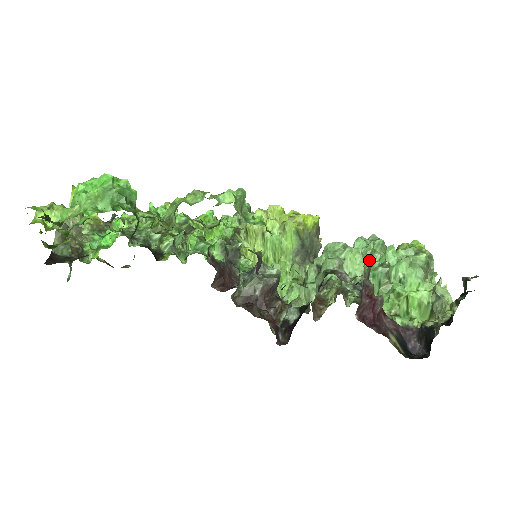
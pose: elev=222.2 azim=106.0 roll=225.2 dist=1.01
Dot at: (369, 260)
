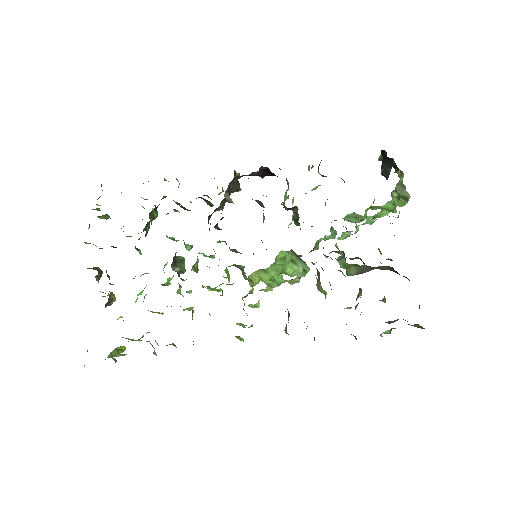
Dot at: (346, 232)
